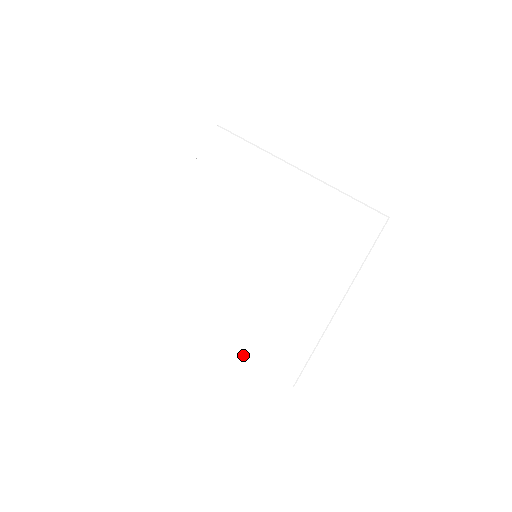
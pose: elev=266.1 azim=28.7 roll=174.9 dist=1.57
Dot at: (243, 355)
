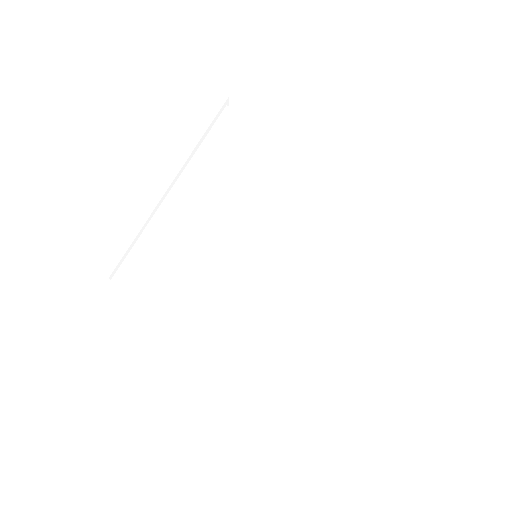
Dot at: (231, 366)
